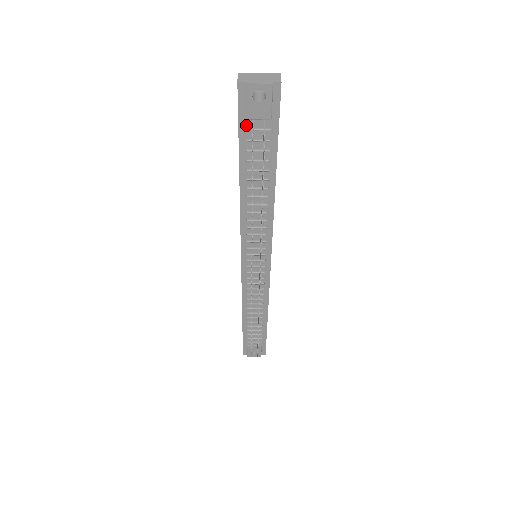
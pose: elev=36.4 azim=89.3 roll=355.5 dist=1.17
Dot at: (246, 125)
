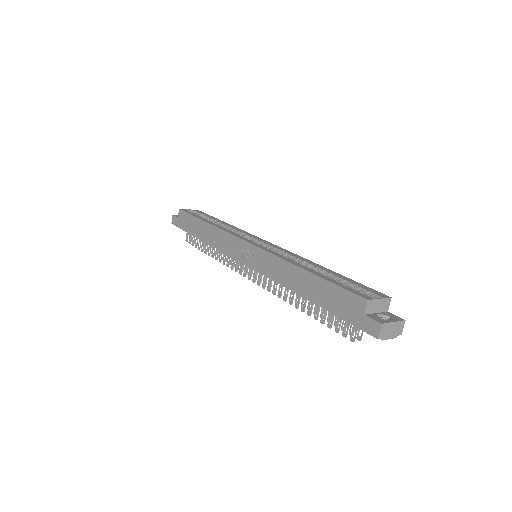
Dot at: (351, 321)
